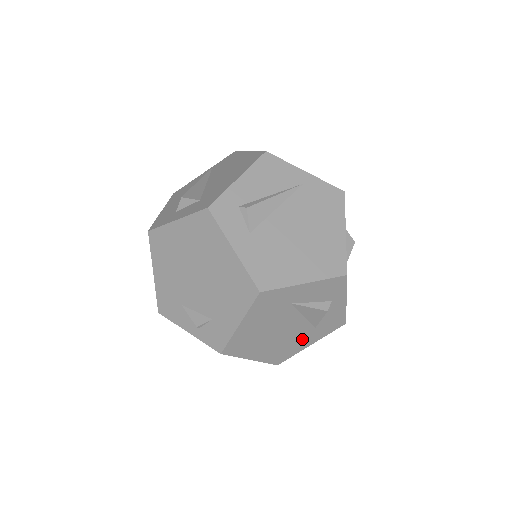
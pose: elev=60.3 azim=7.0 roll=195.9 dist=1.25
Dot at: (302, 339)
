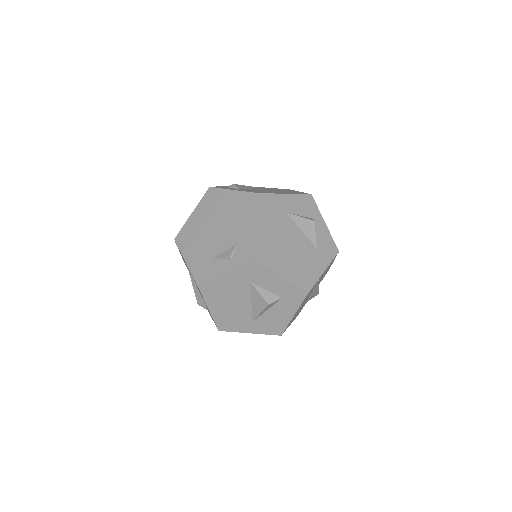
Dot at: (313, 261)
